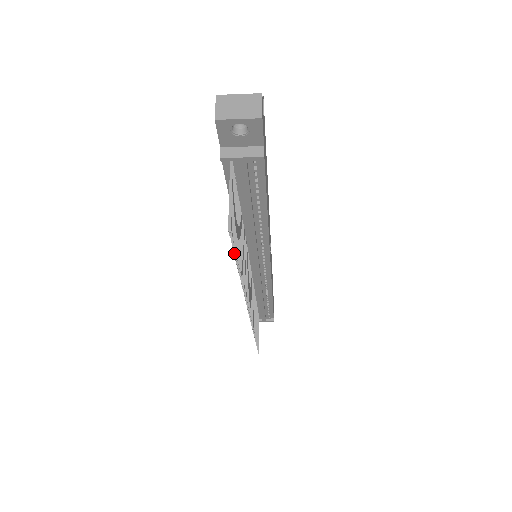
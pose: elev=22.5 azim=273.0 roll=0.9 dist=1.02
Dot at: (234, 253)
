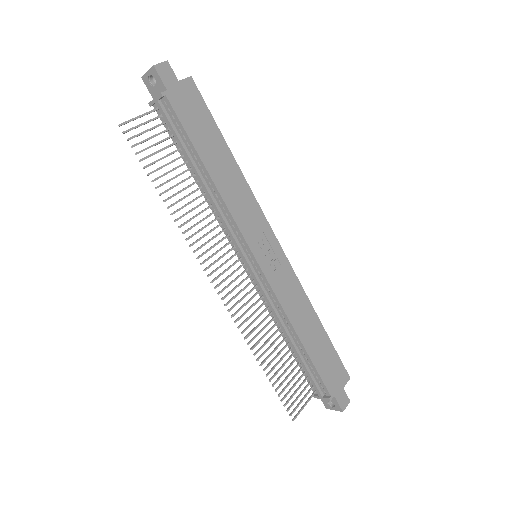
Dot at: (140, 160)
